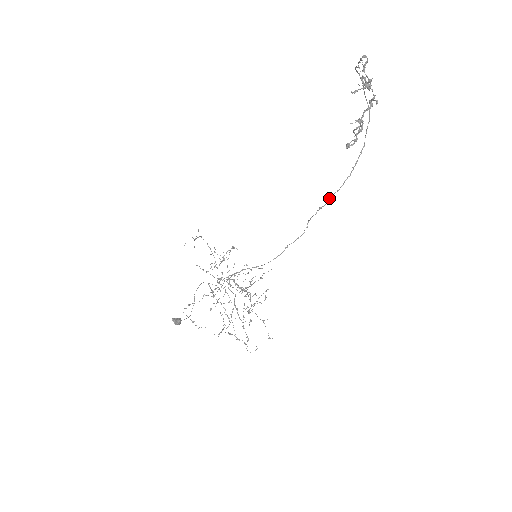
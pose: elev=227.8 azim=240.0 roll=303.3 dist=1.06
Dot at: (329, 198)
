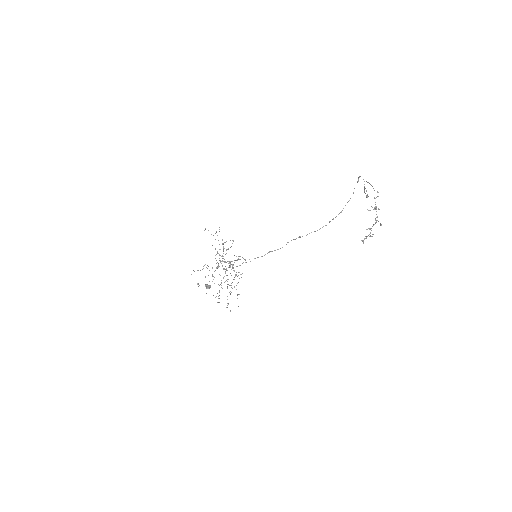
Dot at: occluded
